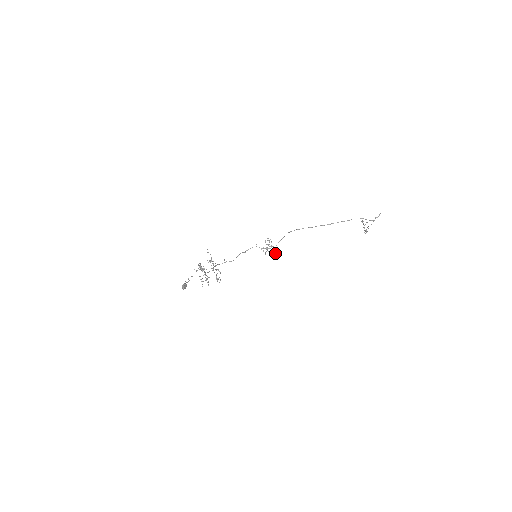
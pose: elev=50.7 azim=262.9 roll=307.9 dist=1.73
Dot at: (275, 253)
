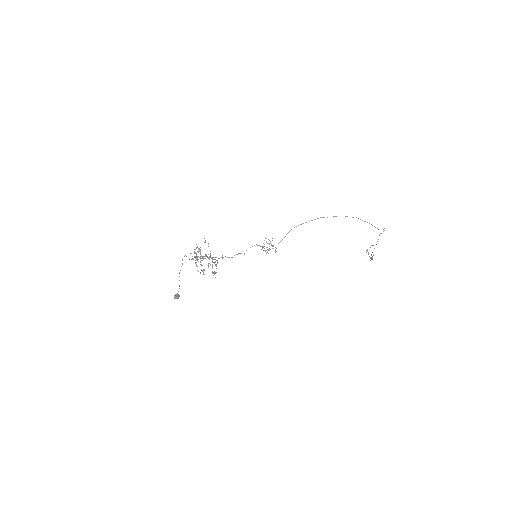
Dot at: occluded
